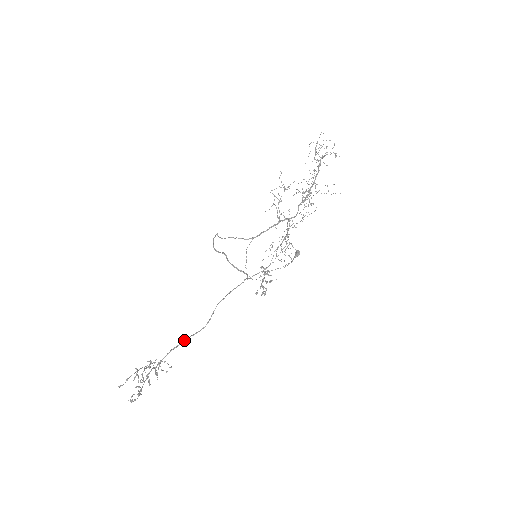
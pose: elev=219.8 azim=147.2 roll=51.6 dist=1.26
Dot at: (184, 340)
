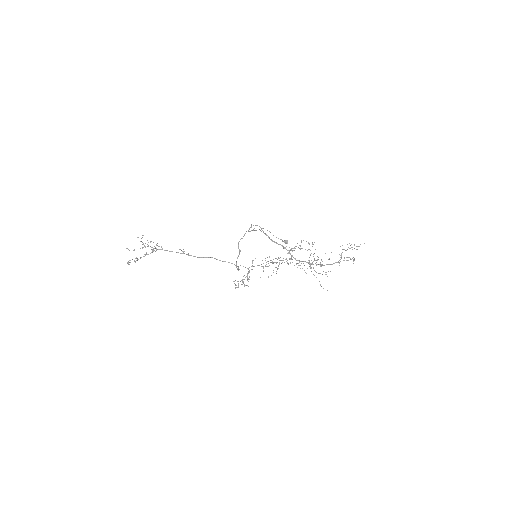
Dot at: (180, 253)
